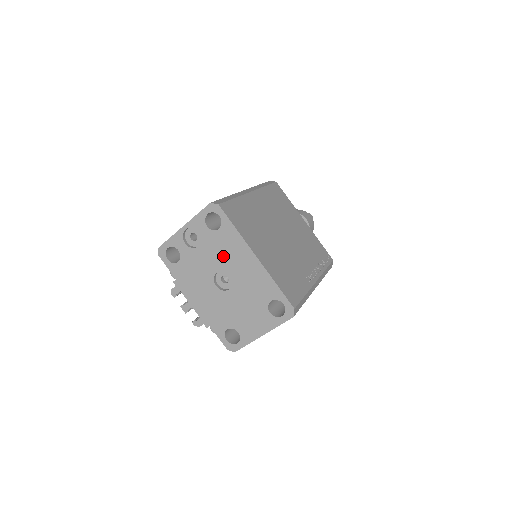
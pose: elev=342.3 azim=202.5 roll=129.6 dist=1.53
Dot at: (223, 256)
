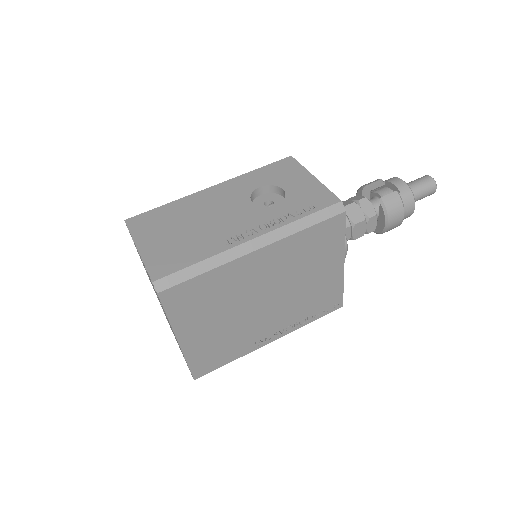
Dot at: occluded
